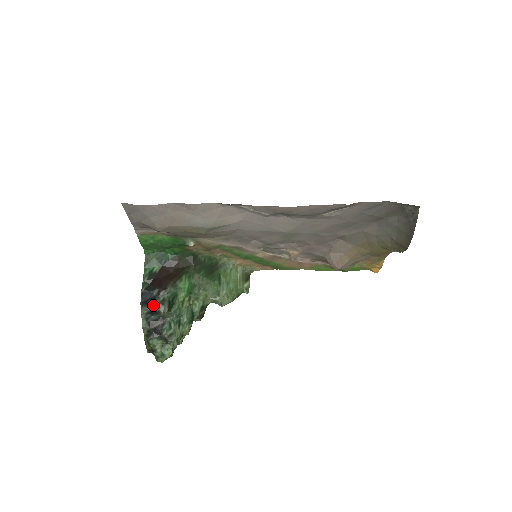
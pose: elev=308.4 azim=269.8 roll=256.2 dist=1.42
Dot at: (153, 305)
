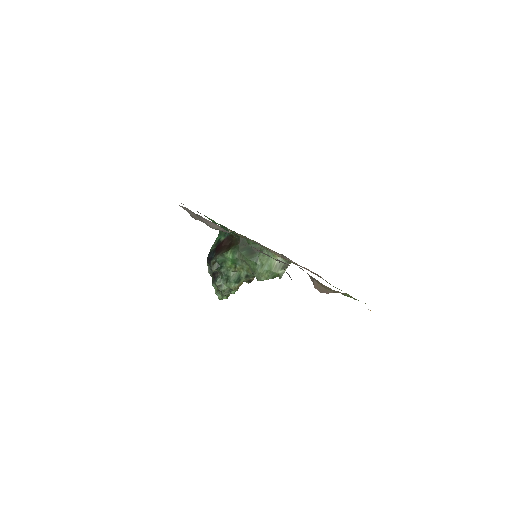
Dot at: (210, 263)
